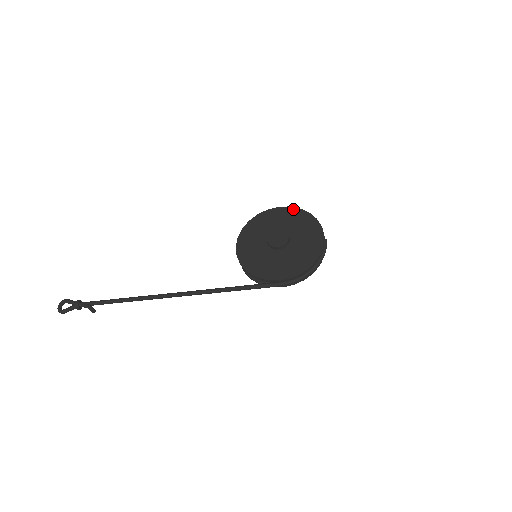
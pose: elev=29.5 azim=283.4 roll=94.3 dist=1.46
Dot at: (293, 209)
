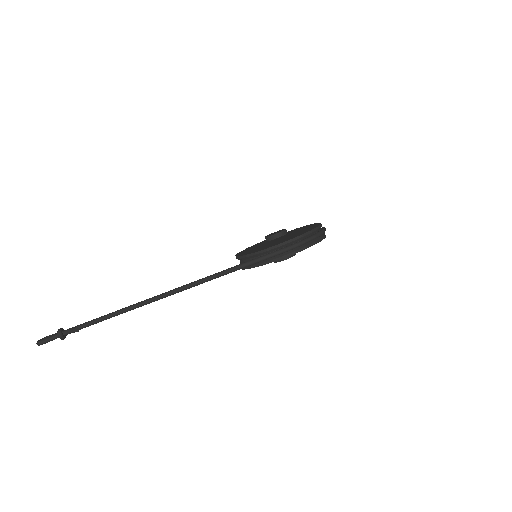
Dot at: occluded
